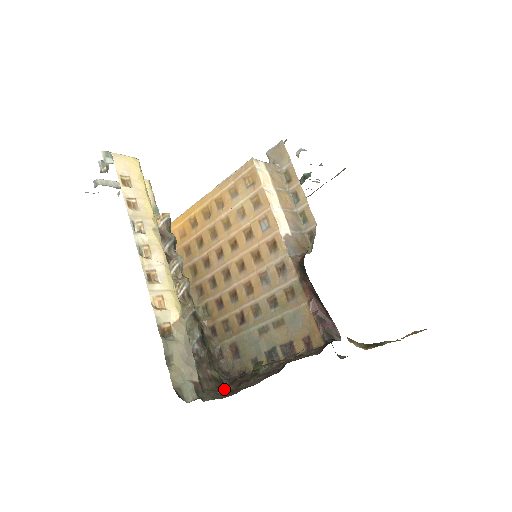
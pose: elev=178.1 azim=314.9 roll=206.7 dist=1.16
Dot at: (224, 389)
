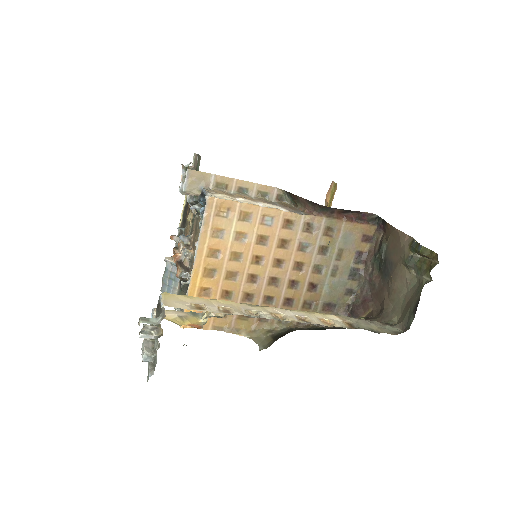
Dot at: occluded
